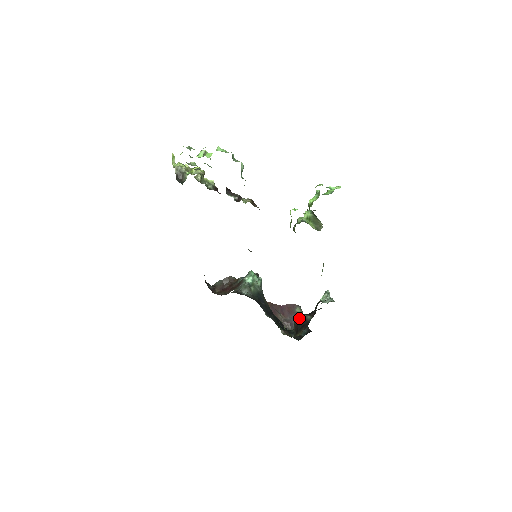
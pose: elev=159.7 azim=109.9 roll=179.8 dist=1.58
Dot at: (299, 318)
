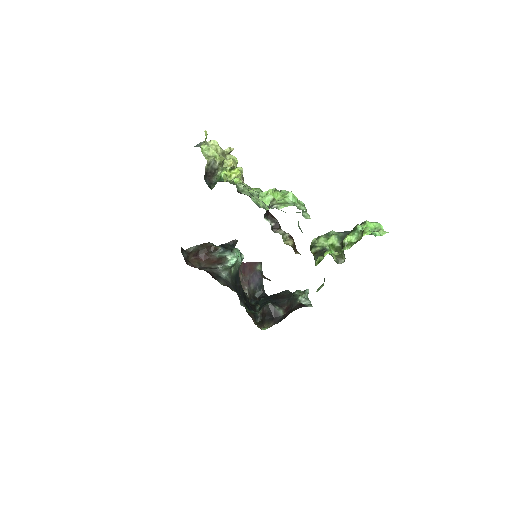
Dot at: (271, 309)
